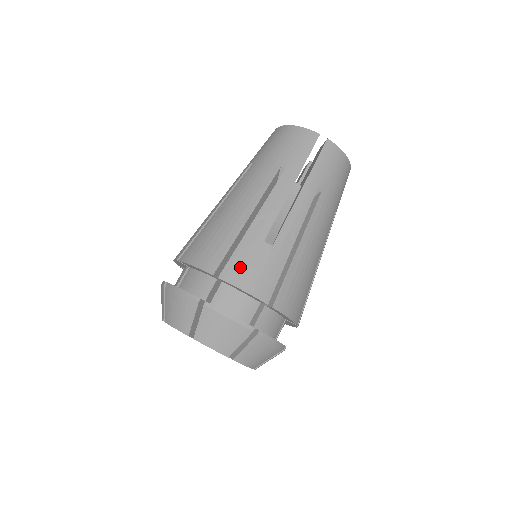
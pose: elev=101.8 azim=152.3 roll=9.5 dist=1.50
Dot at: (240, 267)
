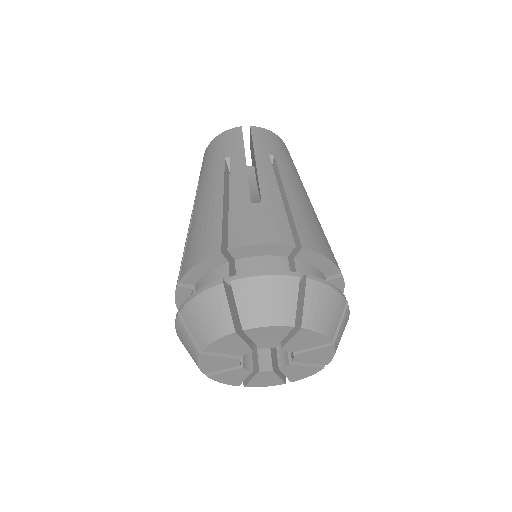
Dot at: (243, 230)
